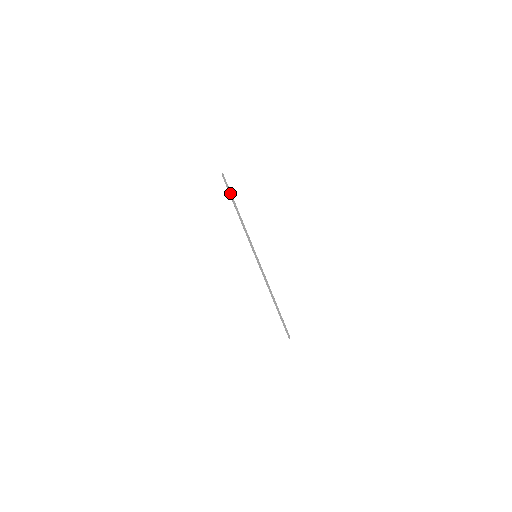
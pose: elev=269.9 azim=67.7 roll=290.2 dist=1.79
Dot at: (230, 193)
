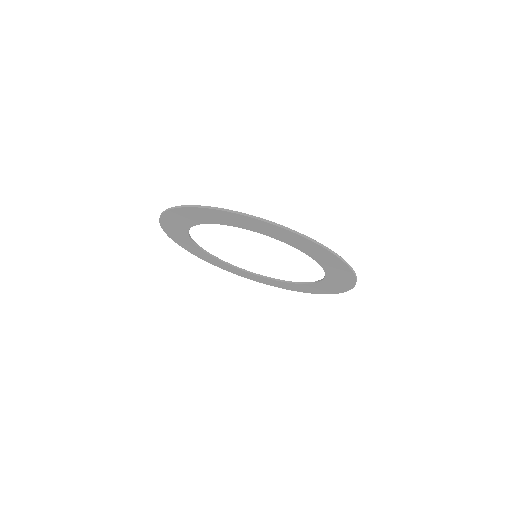
Dot at: (176, 207)
